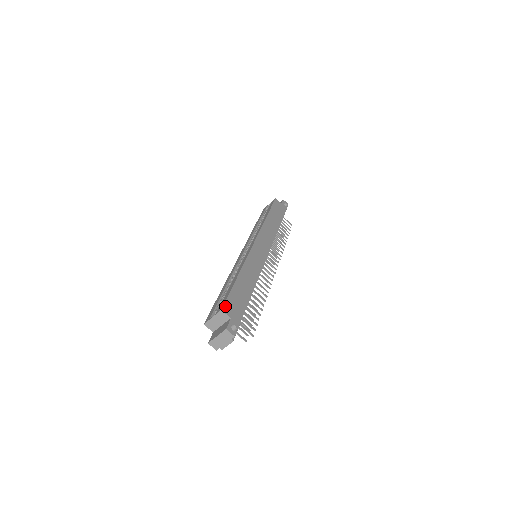
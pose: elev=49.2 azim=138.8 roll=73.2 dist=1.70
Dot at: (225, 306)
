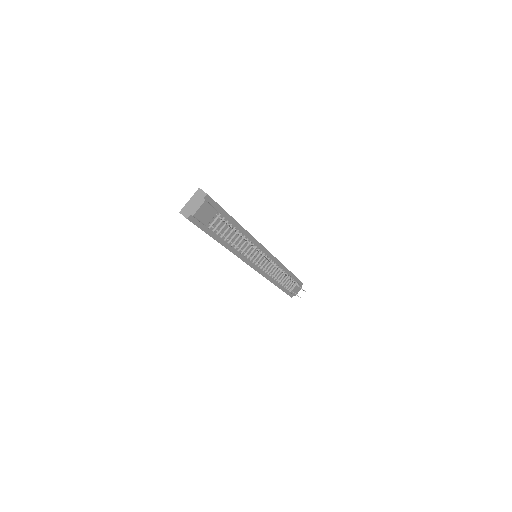
Dot at: occluded
